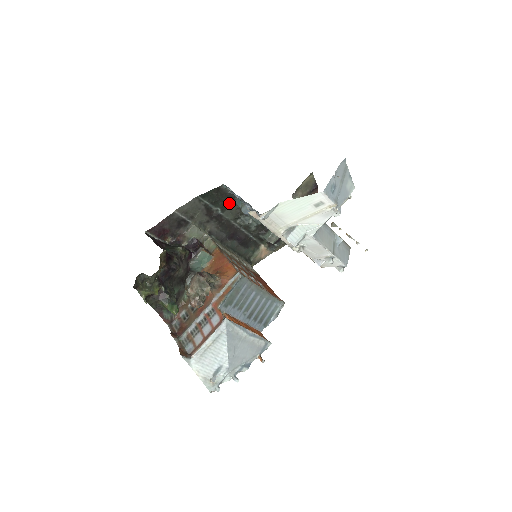
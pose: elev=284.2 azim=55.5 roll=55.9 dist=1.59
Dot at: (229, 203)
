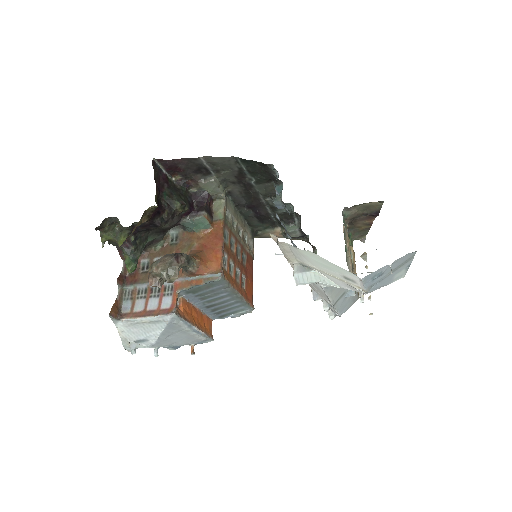
Dot at: (269, 180)
